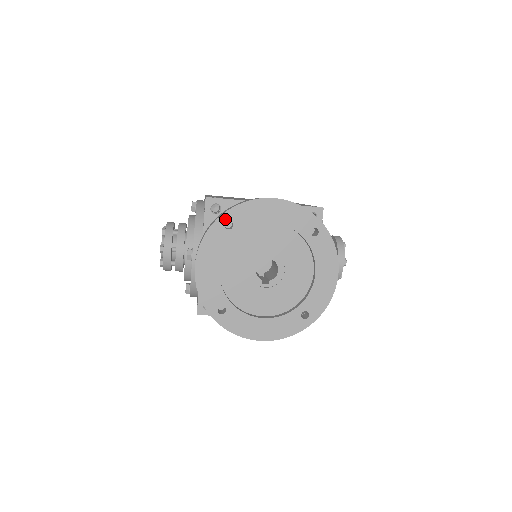
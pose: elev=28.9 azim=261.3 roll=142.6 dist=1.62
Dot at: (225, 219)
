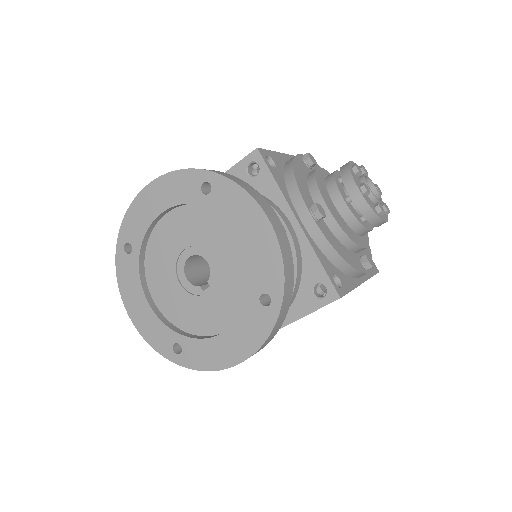
Dot at: (122, 245)
